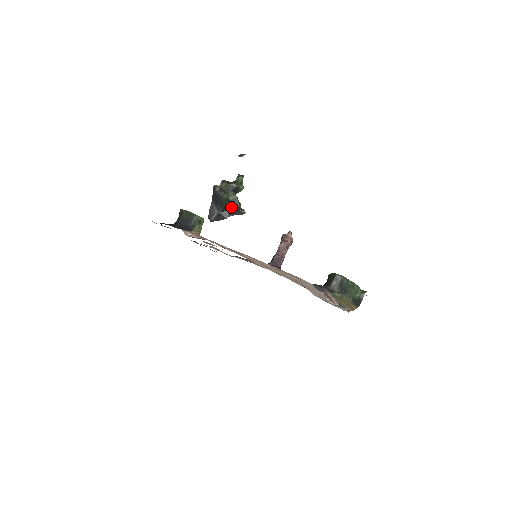
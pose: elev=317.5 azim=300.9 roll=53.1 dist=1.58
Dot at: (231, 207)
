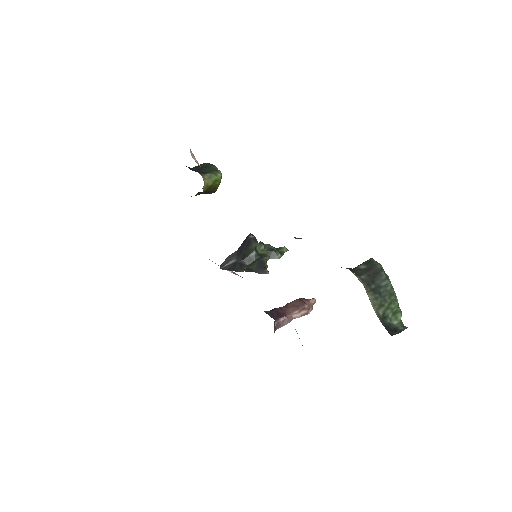
Dot at: (255, 261)
